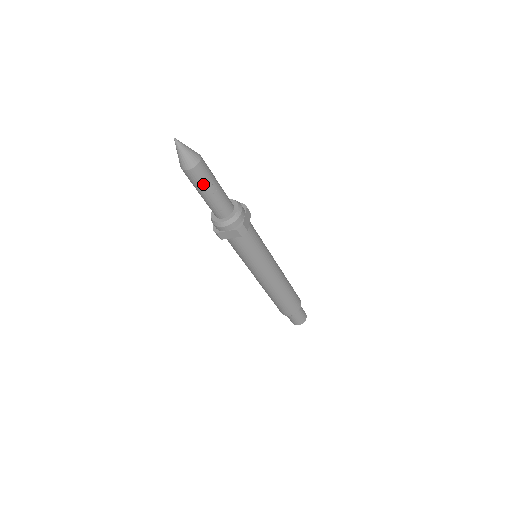
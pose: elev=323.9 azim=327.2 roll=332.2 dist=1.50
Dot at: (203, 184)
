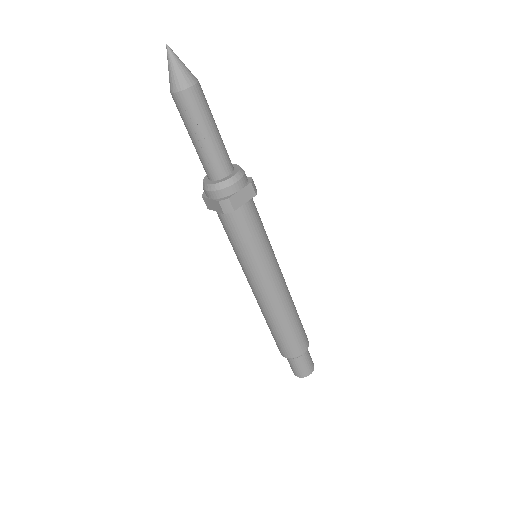
Dot at: (189, 121)
